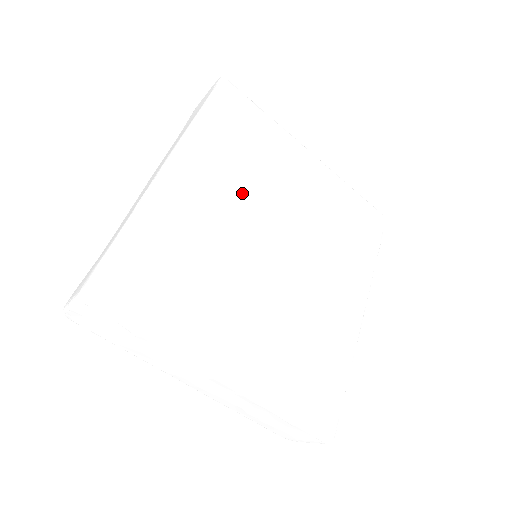
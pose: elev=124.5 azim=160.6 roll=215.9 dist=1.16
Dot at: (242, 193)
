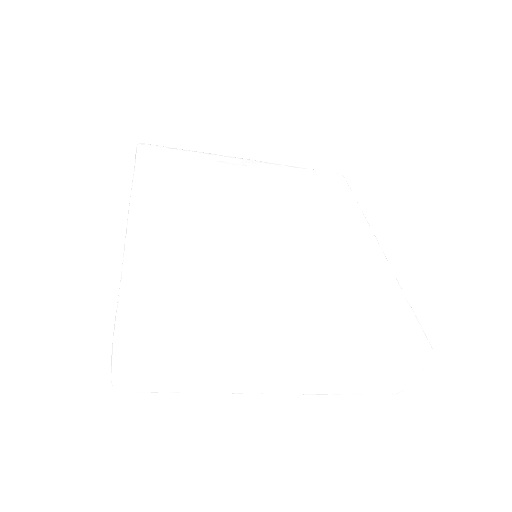
Dot at: (208, 207)
